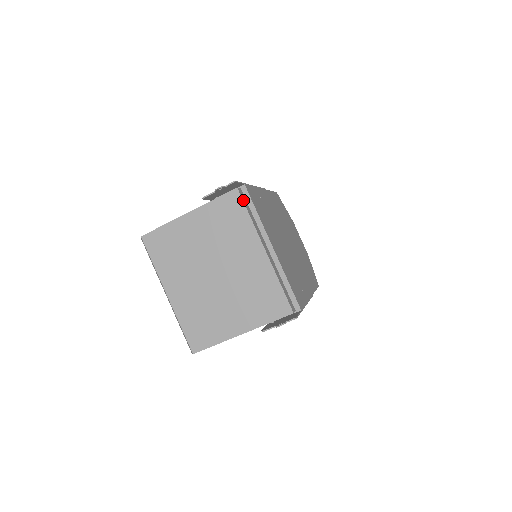
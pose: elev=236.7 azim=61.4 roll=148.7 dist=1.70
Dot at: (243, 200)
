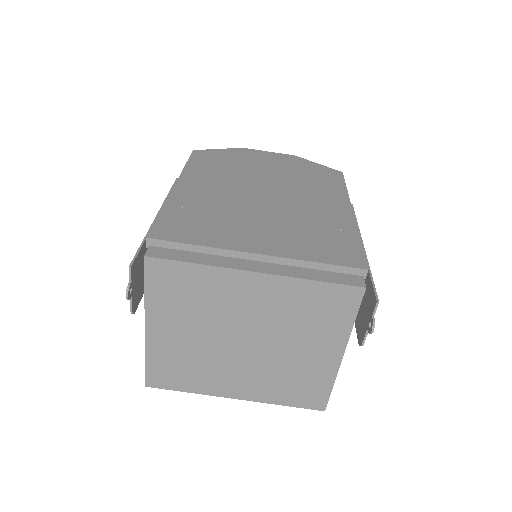
Dot at: (167, 258)
